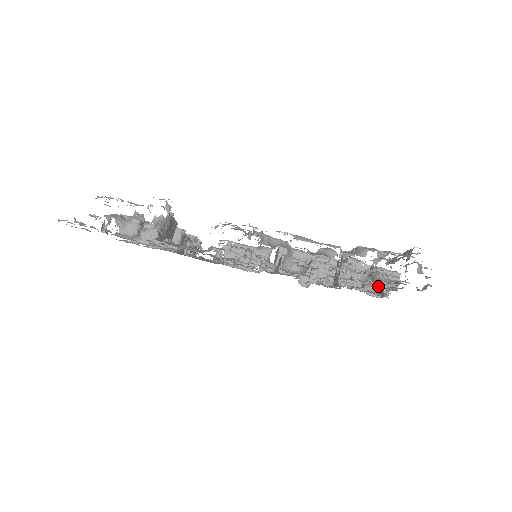
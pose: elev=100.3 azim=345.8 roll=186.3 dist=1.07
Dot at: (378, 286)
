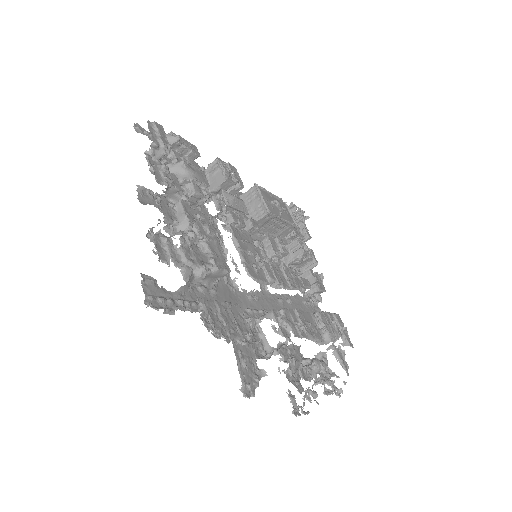
Dot at: (311, 303)
